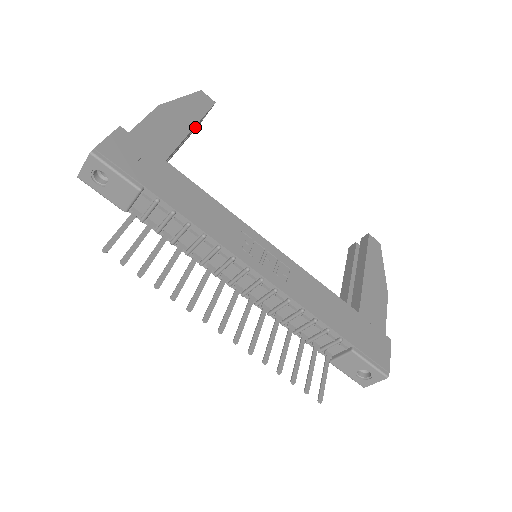
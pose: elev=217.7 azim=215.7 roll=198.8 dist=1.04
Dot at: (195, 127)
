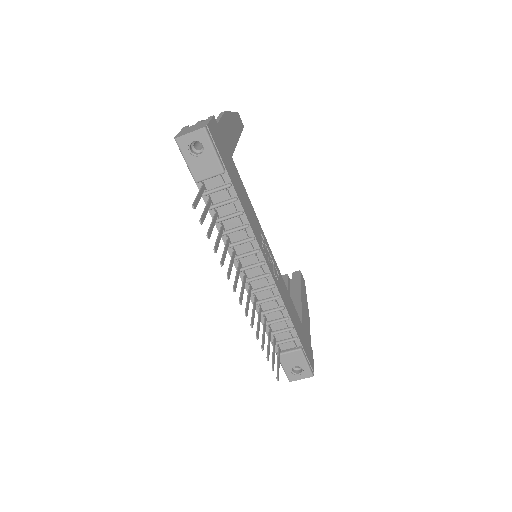
Dot at: occluded
